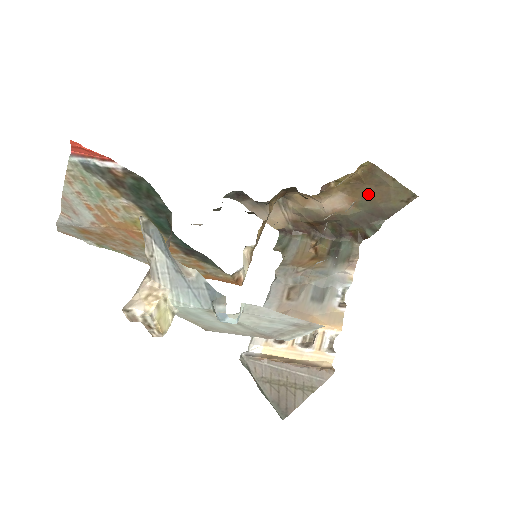
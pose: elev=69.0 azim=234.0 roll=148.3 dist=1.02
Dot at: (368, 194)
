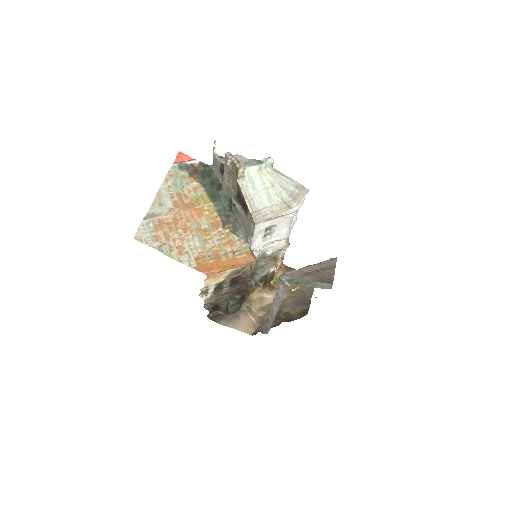
Dot at: occluded
